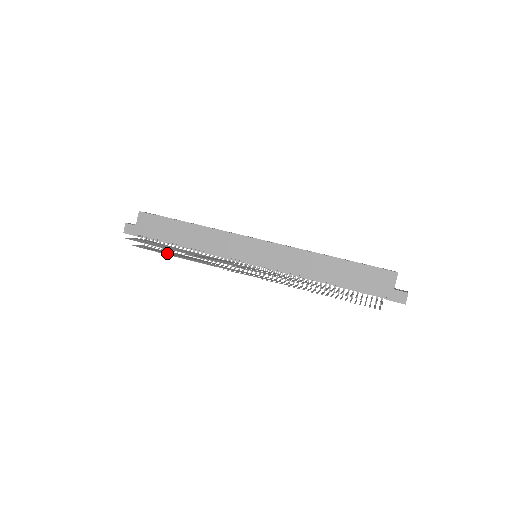
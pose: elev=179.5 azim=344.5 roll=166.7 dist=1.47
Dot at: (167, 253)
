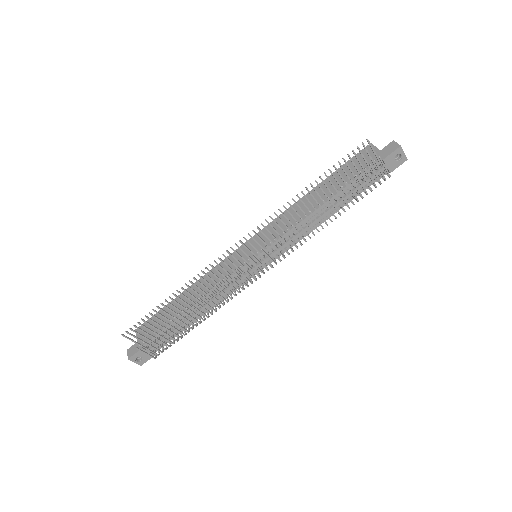
Dot at: (172, 321)
